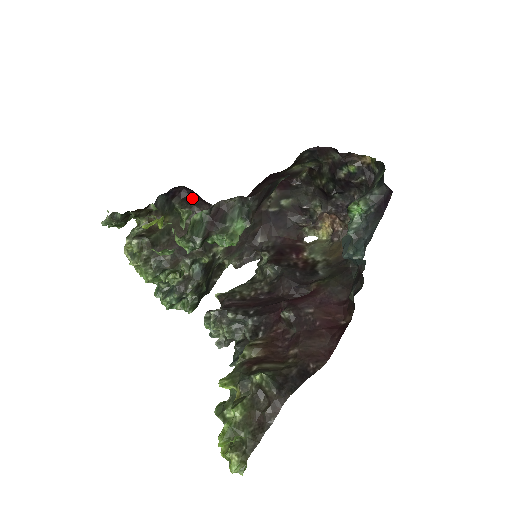
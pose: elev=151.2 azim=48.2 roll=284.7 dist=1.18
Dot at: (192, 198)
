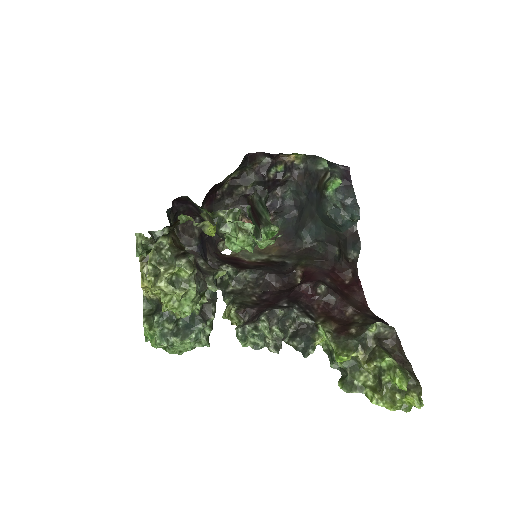
Dot at: (179, 214)
